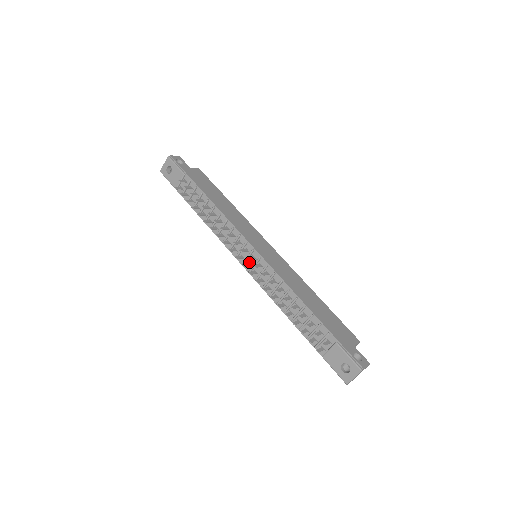
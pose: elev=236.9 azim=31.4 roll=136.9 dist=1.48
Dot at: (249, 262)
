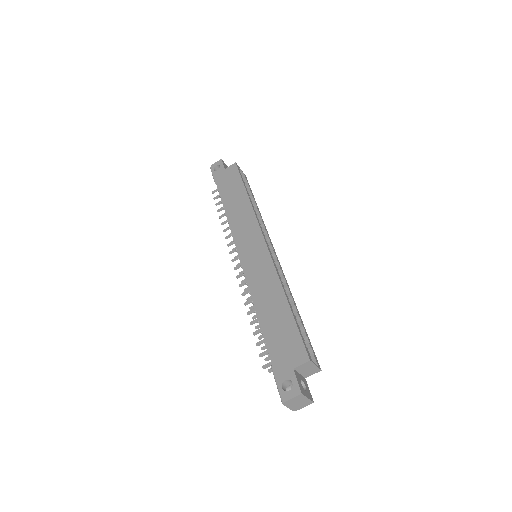
Dot at: occluded
